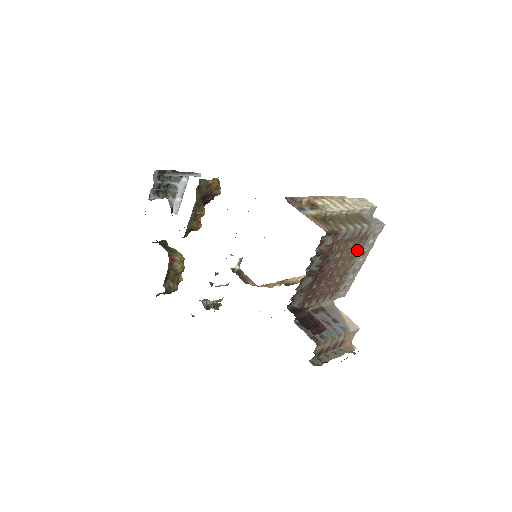
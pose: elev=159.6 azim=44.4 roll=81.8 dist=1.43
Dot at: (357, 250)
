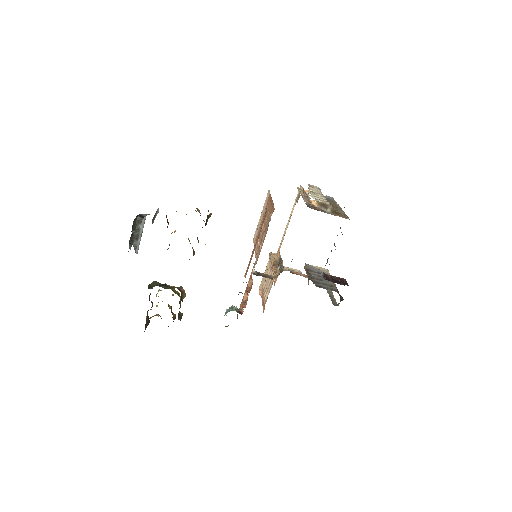
Dot at: occluded
